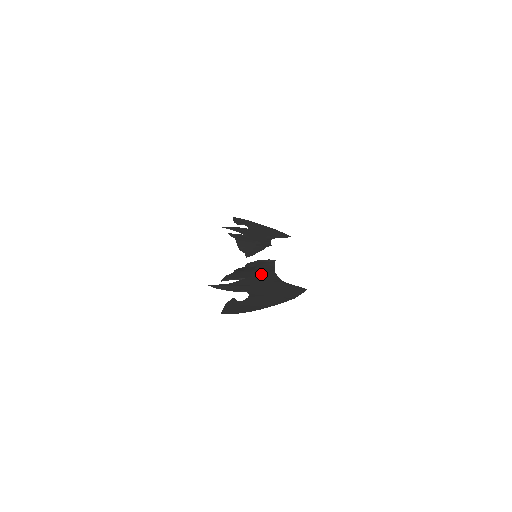
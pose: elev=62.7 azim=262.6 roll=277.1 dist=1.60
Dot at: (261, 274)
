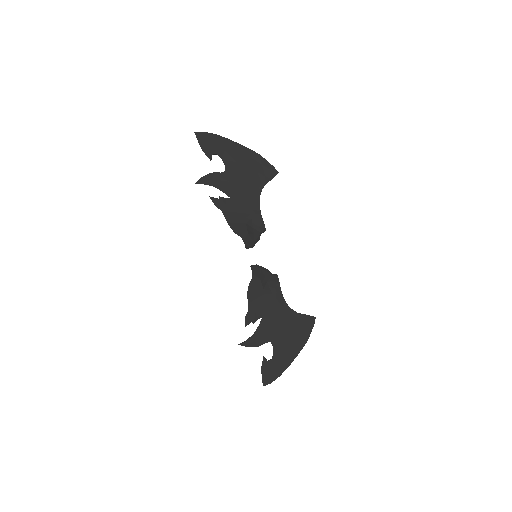
Dot at: (272, 305)
